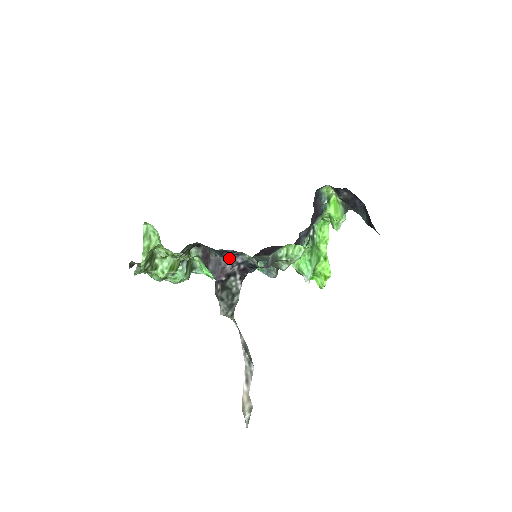
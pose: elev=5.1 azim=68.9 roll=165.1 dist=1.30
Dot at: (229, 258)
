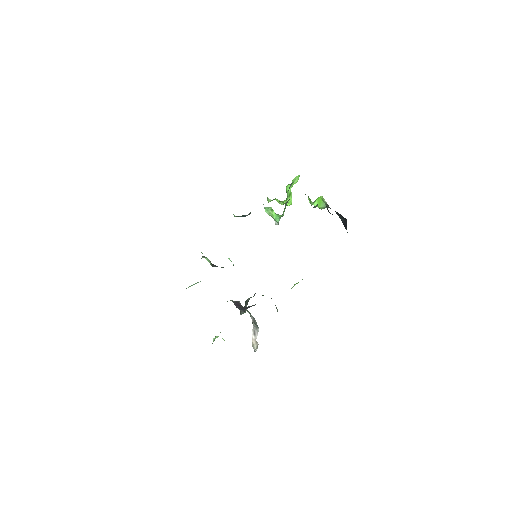
Dot at: occluded
